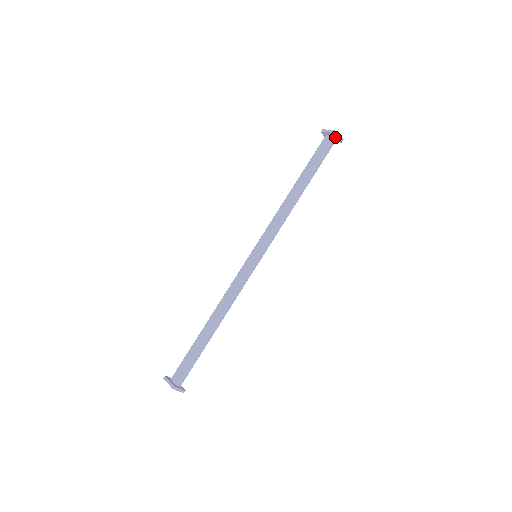
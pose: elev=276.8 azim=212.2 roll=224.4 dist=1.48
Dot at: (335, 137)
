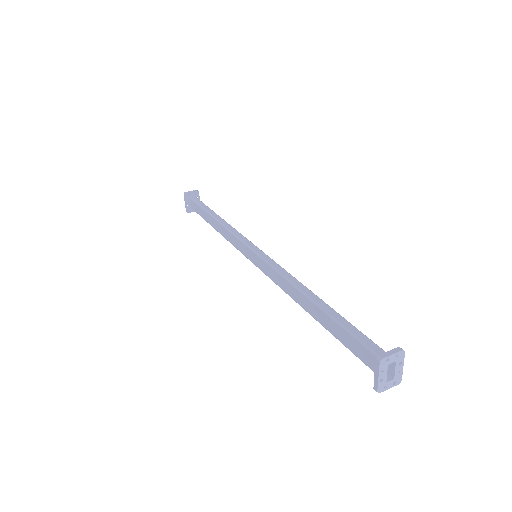
Dot at: (191, 197)
